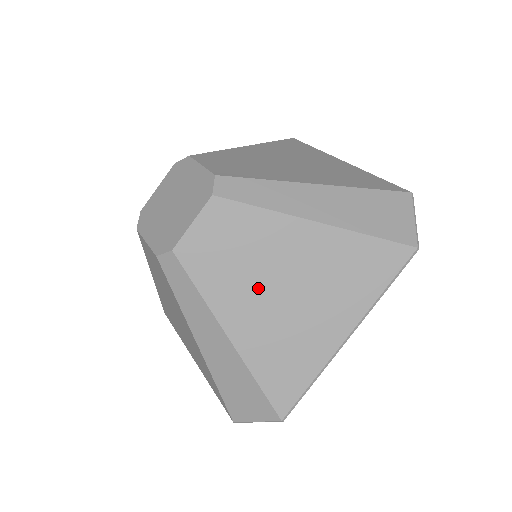
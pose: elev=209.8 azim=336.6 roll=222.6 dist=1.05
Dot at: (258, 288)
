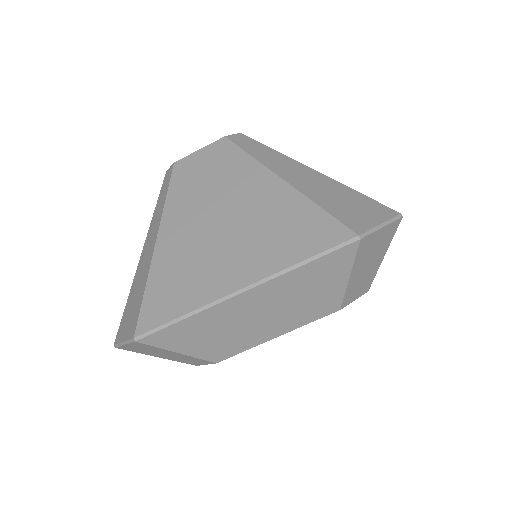
Dot at: (204, 211)
